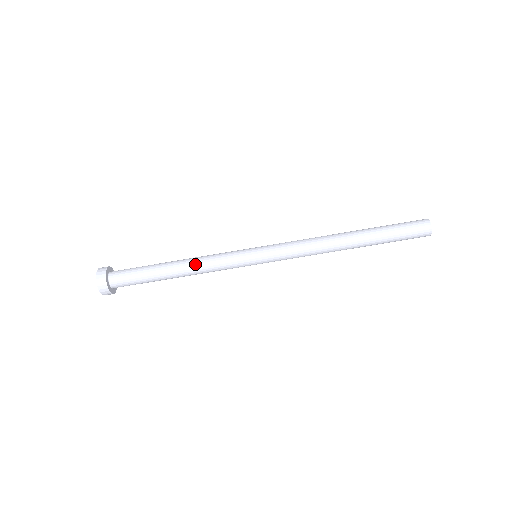
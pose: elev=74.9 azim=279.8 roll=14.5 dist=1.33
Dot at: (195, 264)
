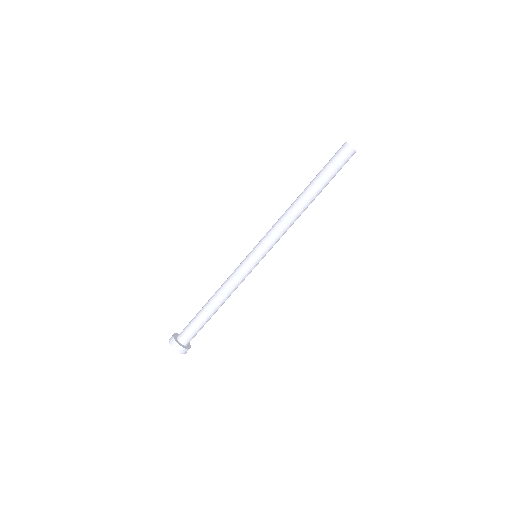
Dot at: (221, 290)
